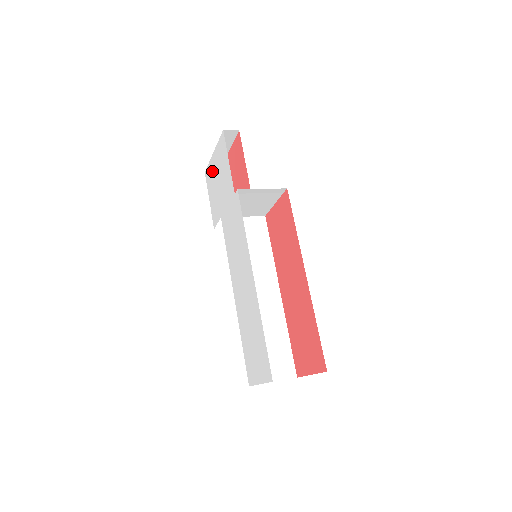
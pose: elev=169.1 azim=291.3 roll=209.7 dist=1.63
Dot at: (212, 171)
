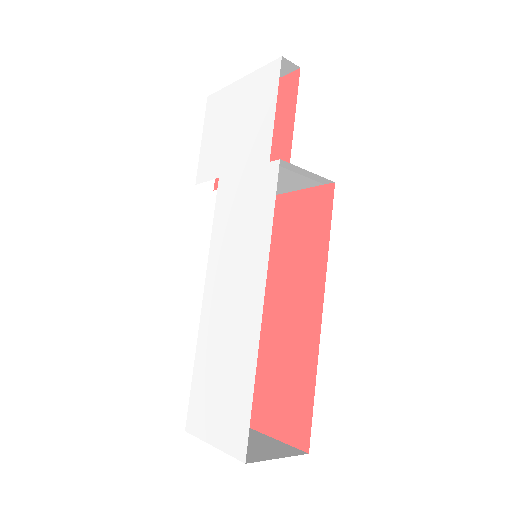
Dot at: (227, 103)
